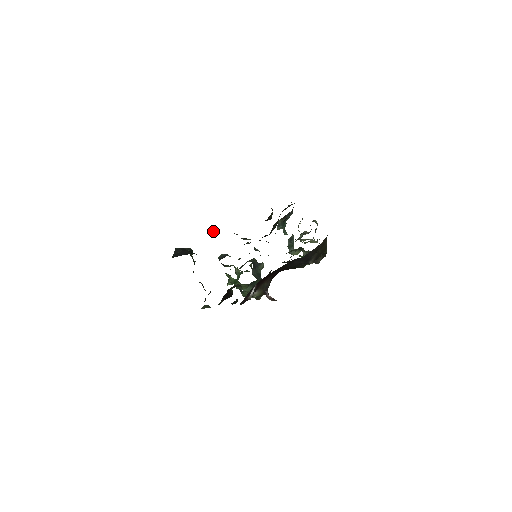
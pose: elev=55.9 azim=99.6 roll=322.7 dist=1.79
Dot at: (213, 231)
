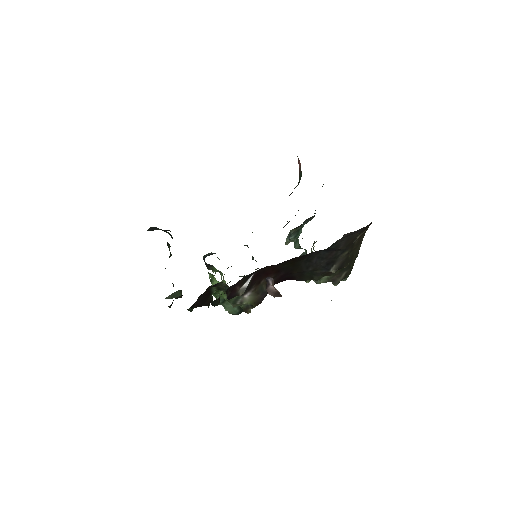
Dot at: occluded
